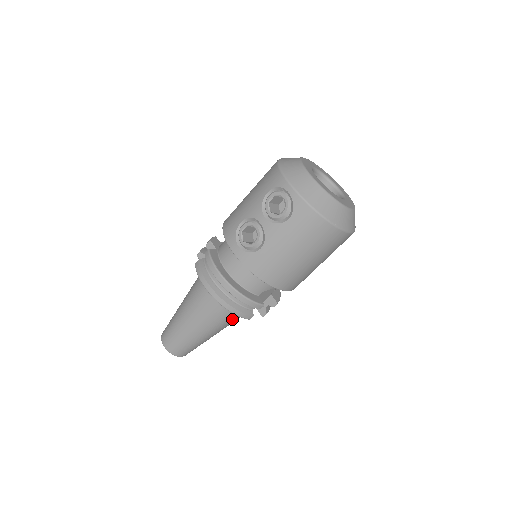
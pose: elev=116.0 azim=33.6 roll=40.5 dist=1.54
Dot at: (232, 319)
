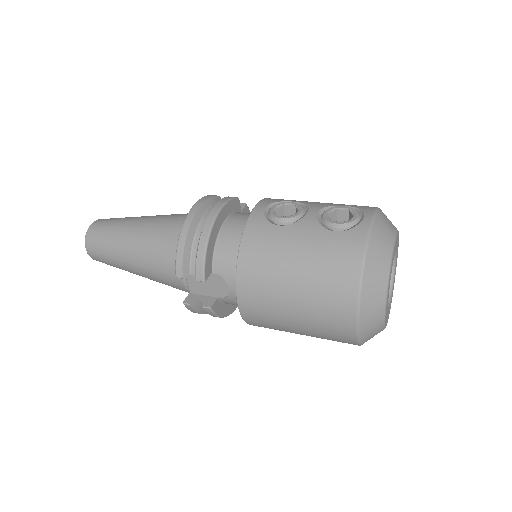
Dot at: (164, 267)
